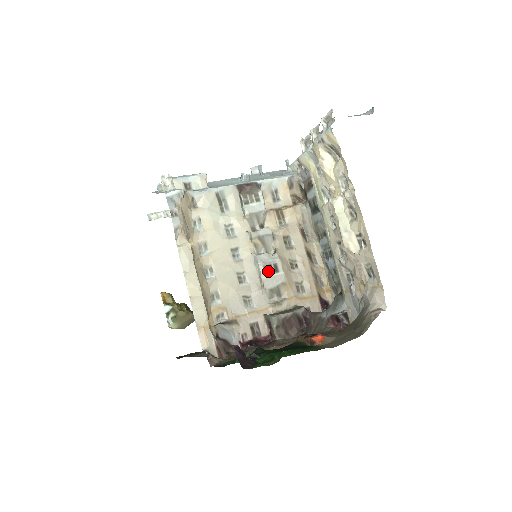
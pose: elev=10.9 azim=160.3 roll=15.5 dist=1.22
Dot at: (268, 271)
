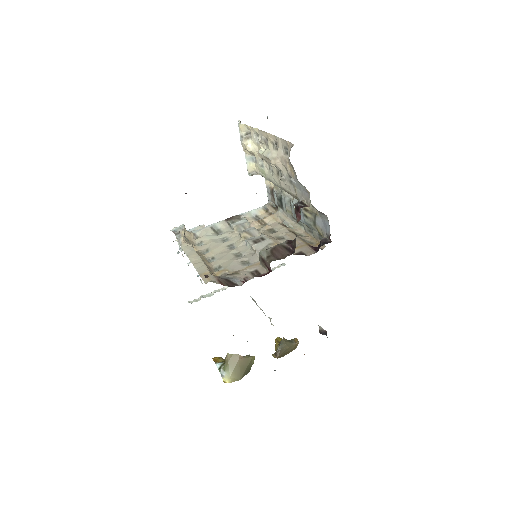
Dot at: (256, 242)
